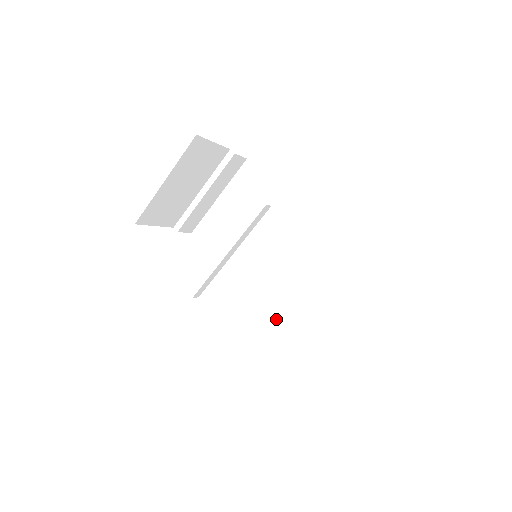
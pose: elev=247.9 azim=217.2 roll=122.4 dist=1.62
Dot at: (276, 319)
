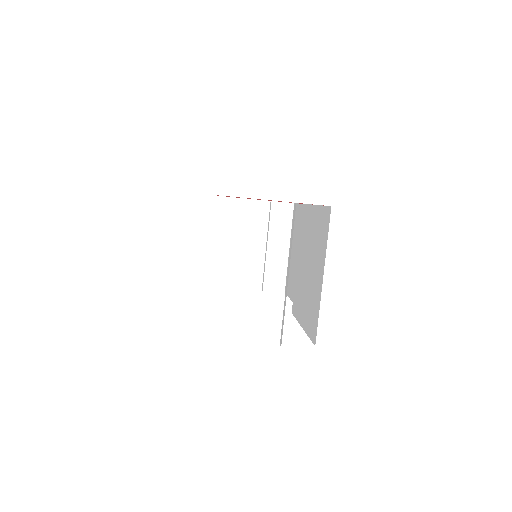
Dot at: (302, 318)
